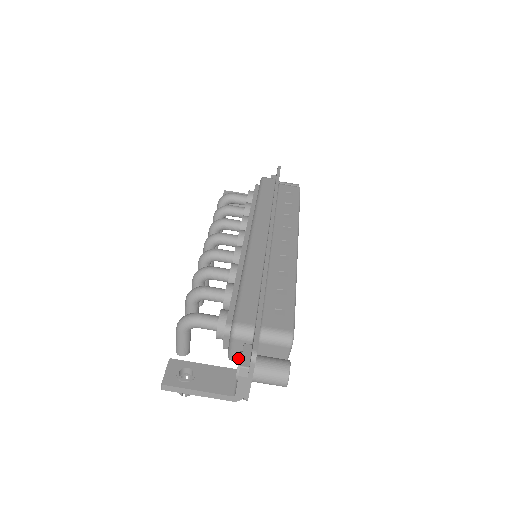
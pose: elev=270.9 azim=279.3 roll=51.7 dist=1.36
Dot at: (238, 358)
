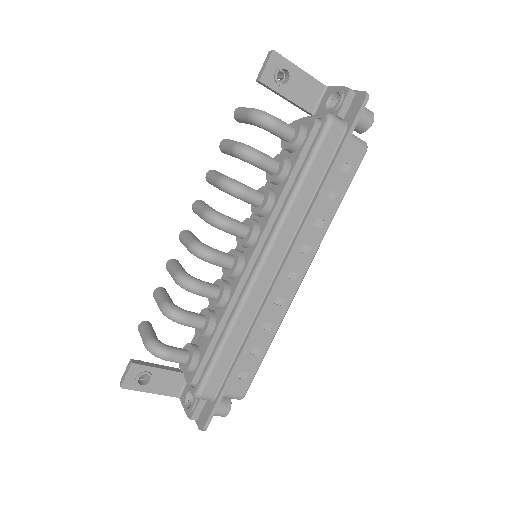
Dot at: occluded
